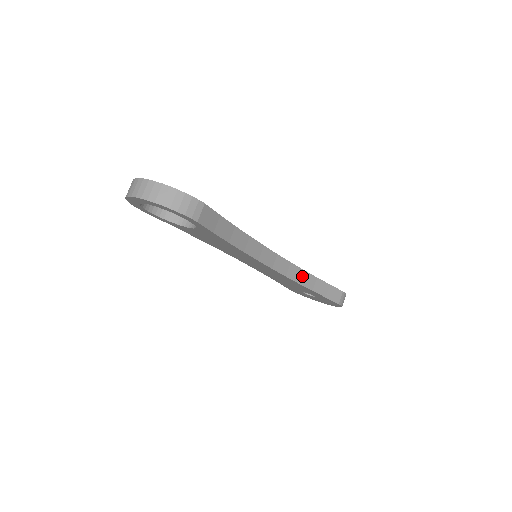
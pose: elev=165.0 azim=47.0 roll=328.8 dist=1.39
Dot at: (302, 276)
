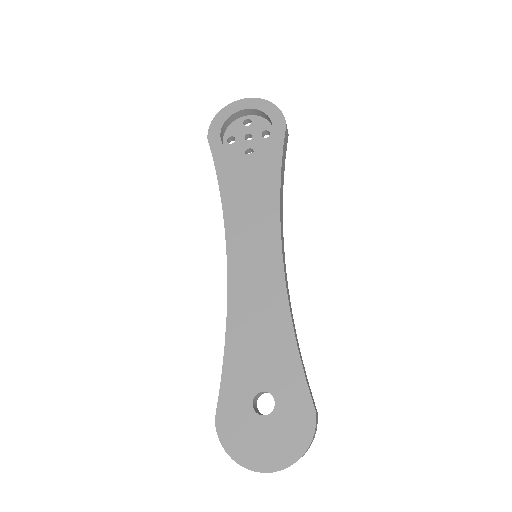
Dot at: (292, 316)
